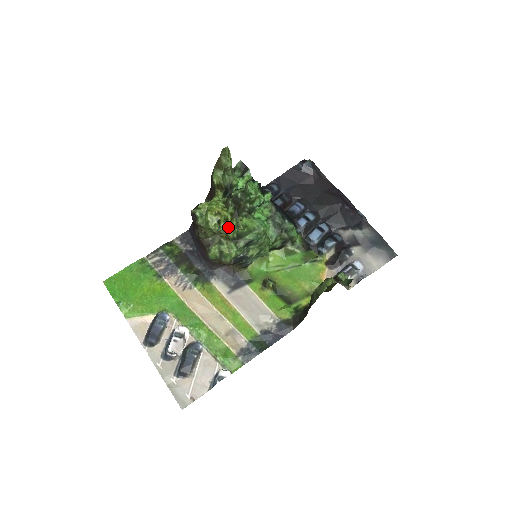
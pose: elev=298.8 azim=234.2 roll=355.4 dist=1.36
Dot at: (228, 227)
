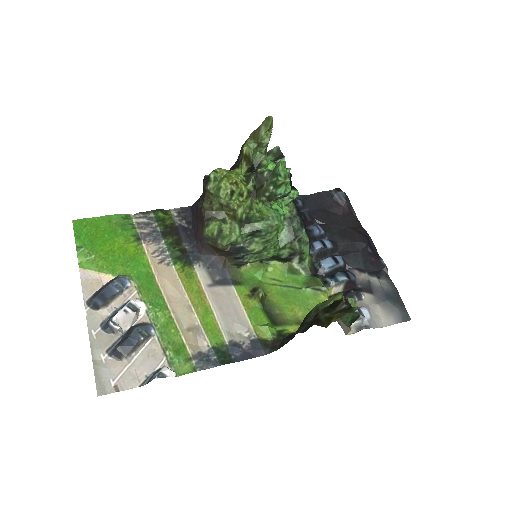
Dot at: (240, 203)
